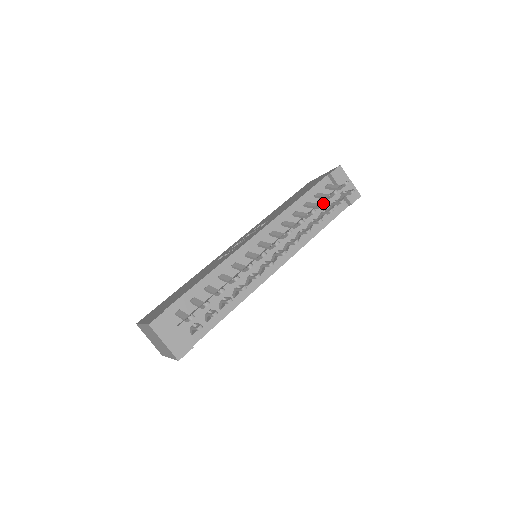
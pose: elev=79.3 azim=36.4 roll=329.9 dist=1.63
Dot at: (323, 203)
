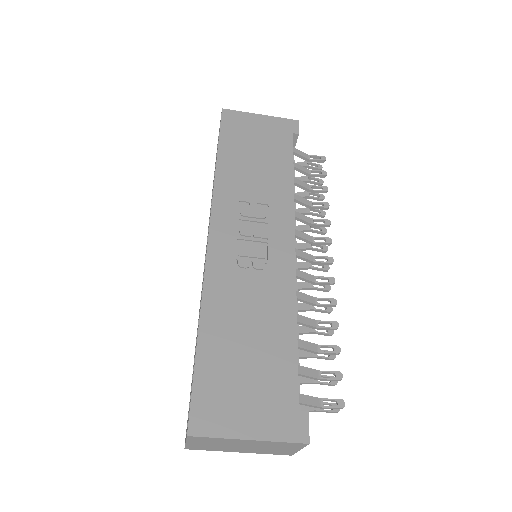
Dot at: (326, 192)
